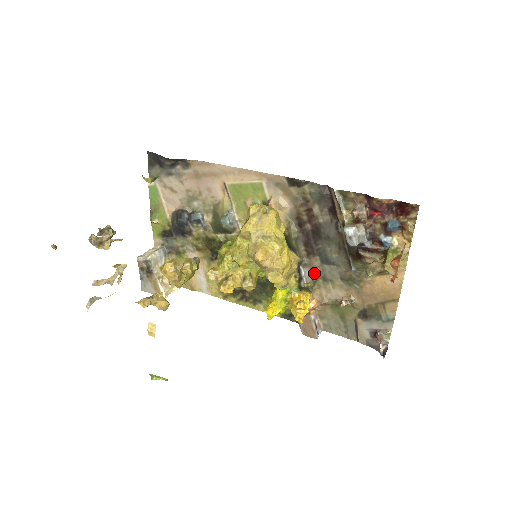
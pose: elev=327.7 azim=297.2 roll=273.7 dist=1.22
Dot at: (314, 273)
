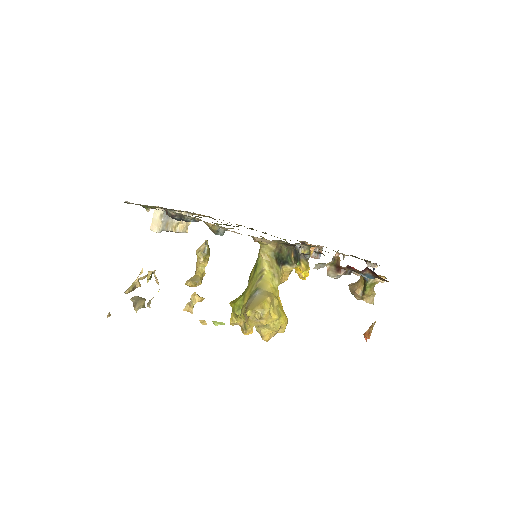
Dot at: (308, 245)
